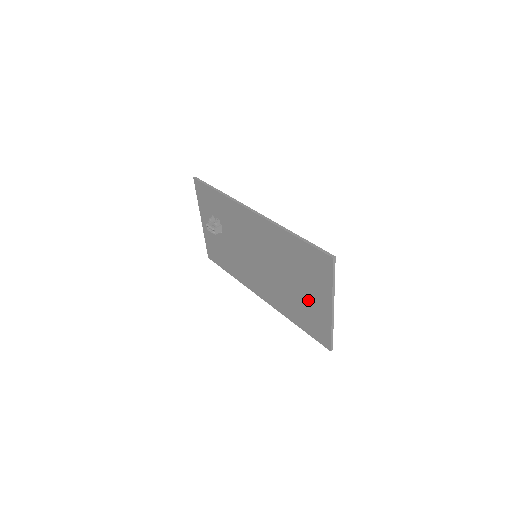
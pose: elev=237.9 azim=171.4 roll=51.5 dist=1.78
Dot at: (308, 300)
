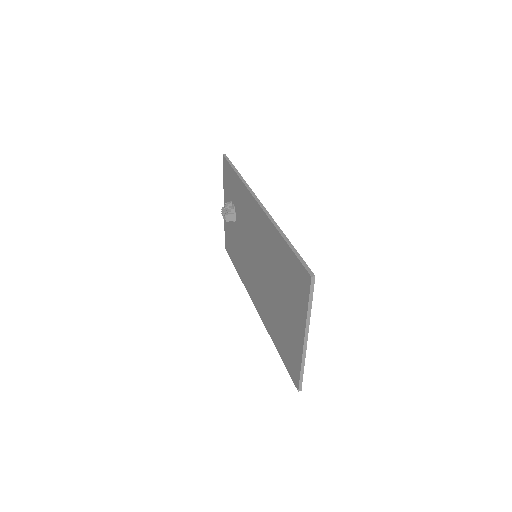
Dot at: (287, 322)
